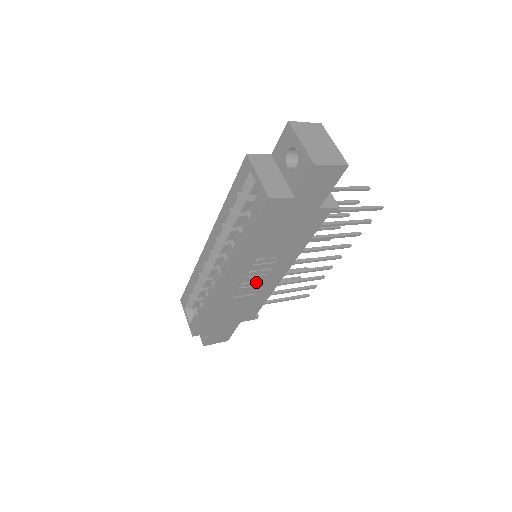
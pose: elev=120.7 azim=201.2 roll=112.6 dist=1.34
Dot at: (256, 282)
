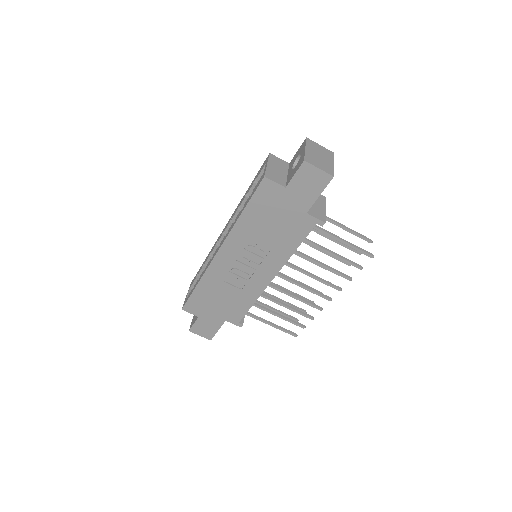
Dot at: (245, 273)
